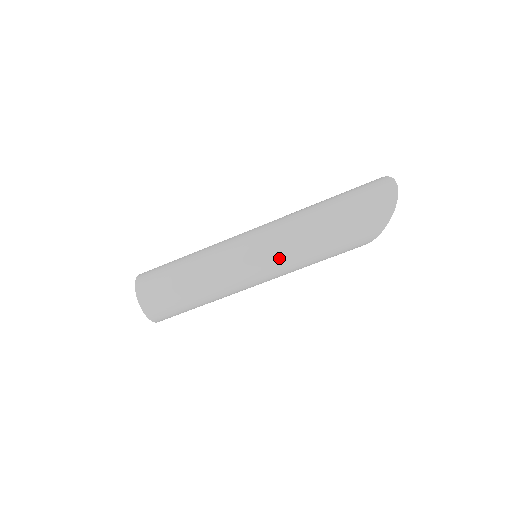
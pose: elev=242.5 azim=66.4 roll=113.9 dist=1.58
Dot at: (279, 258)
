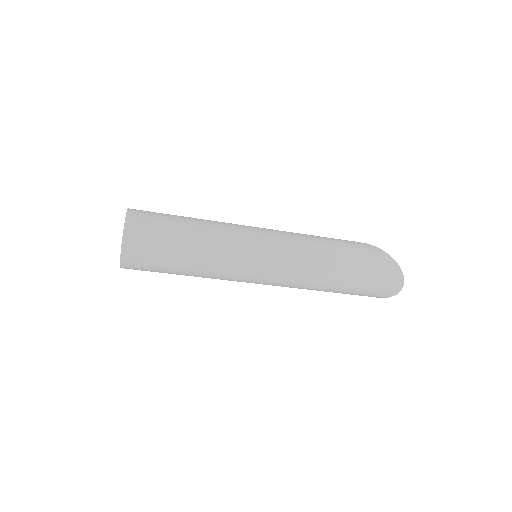
Dot at: occluded
